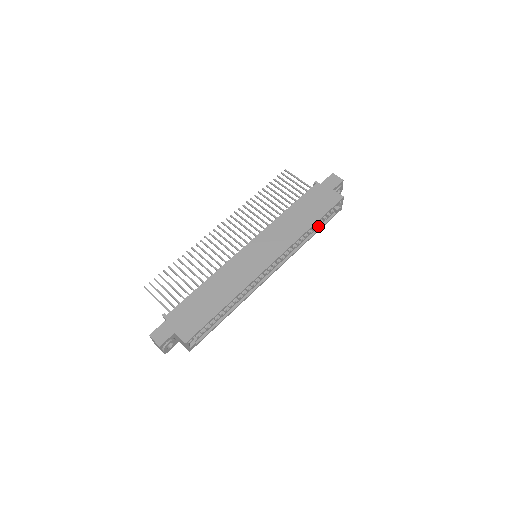
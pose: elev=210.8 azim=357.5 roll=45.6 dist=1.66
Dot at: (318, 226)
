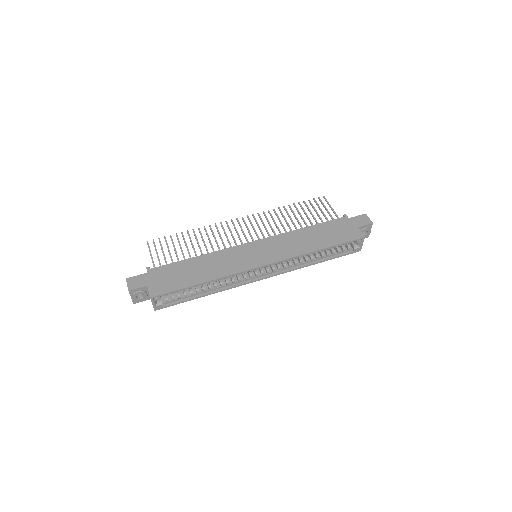
Dot at: (329, 255)
